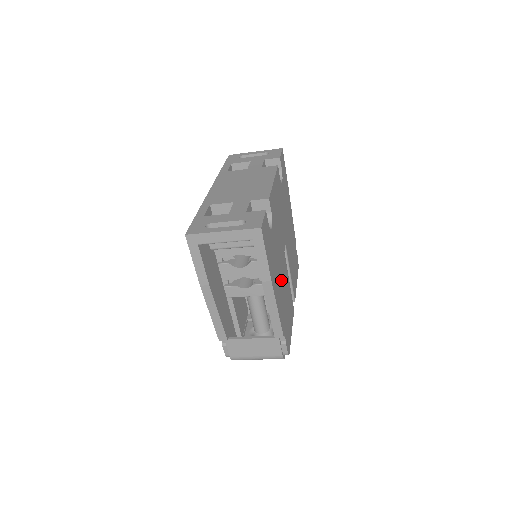
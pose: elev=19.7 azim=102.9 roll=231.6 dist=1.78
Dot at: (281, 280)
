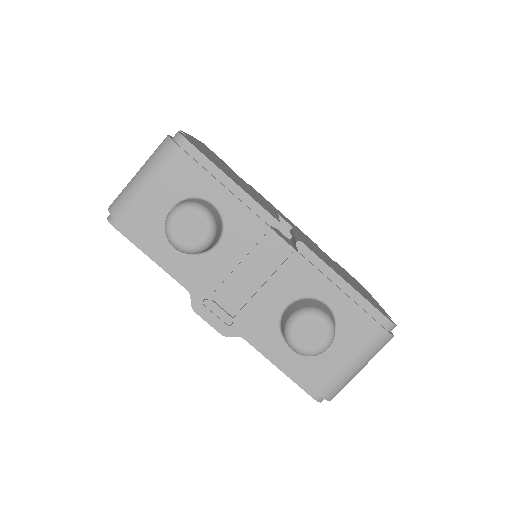
Dot at: occluded
